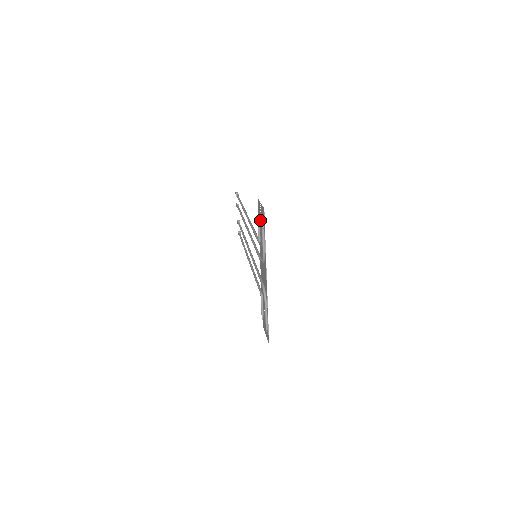
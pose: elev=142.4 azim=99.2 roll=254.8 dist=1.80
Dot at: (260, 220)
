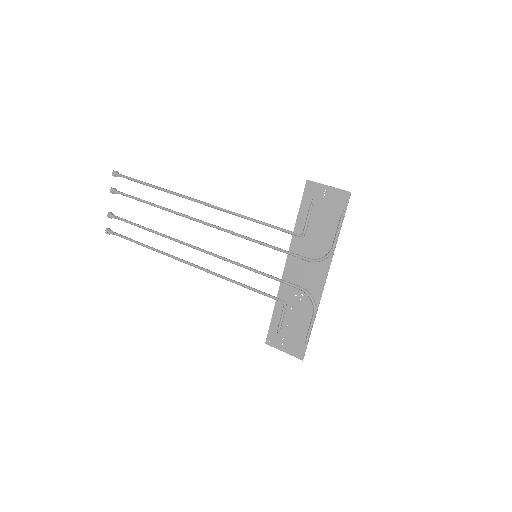
Dot at: (316, 208)
